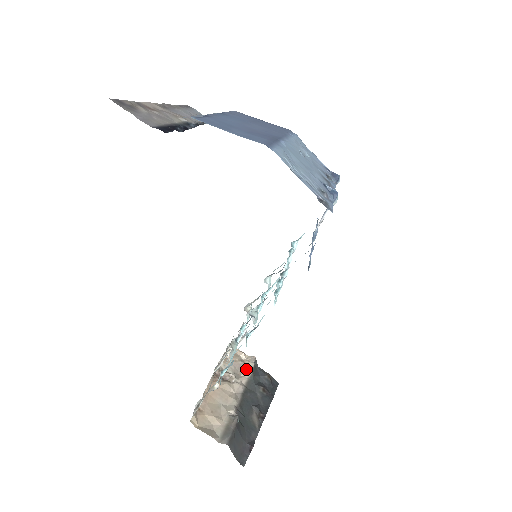
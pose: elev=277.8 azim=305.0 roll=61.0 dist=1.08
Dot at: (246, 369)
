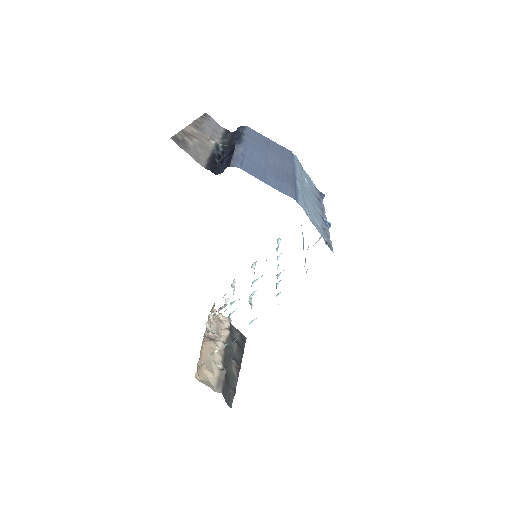
Dot at: (225, 329)
